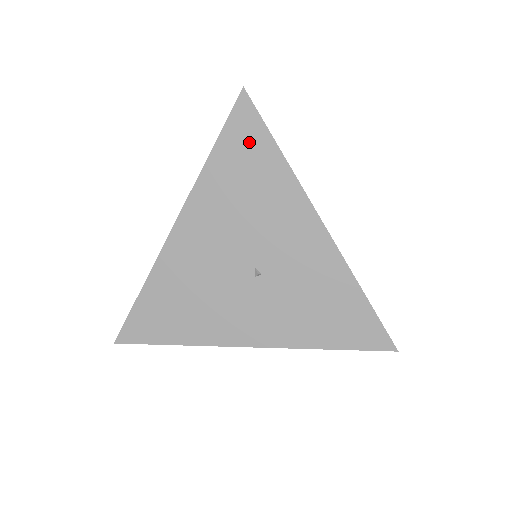
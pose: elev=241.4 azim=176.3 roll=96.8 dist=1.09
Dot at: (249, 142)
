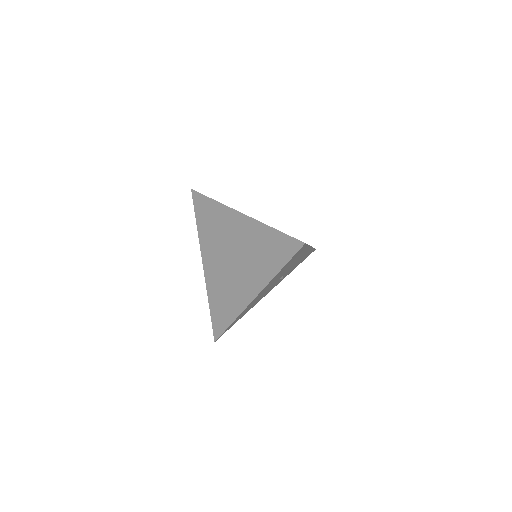
Dot at: occluded
